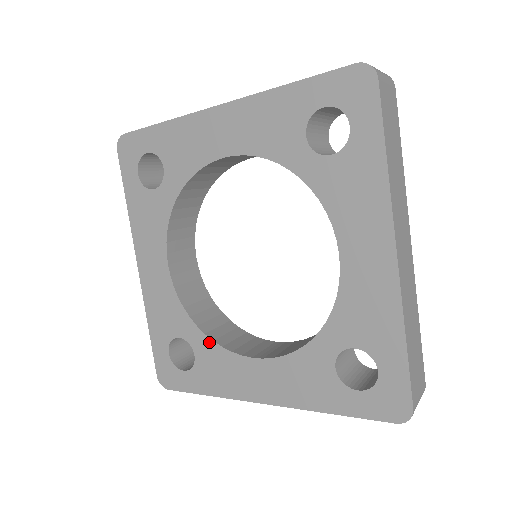
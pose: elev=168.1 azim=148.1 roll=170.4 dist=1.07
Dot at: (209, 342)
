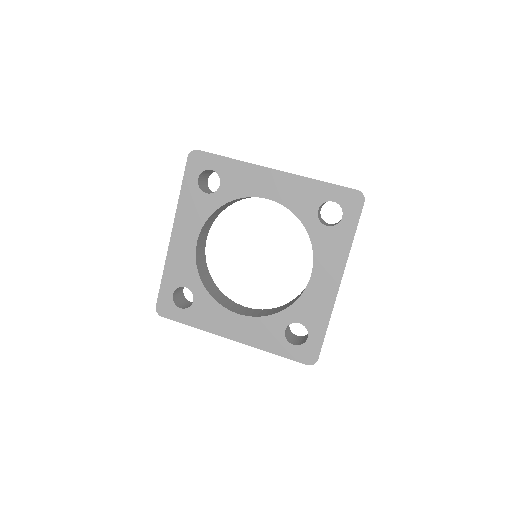
Dot at: (208, 296)
